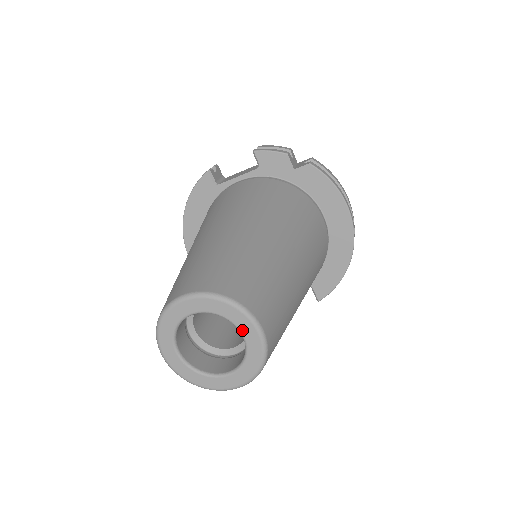
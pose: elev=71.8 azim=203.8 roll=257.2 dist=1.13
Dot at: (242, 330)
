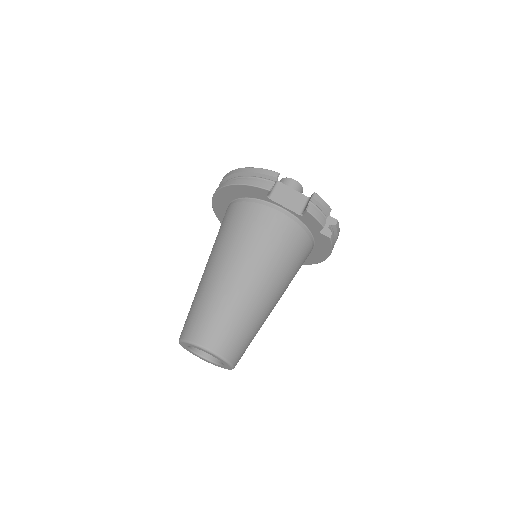
Dot at: (225, 365)
